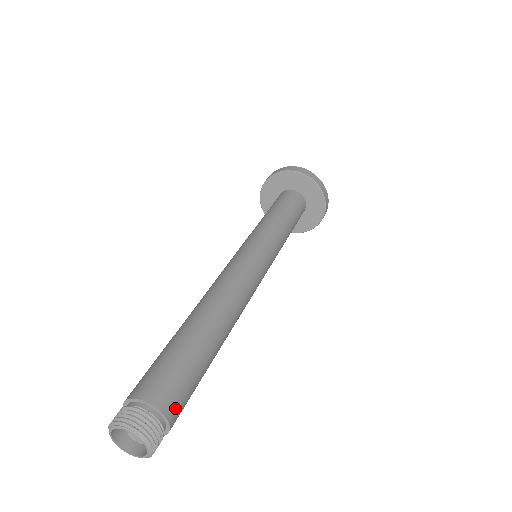
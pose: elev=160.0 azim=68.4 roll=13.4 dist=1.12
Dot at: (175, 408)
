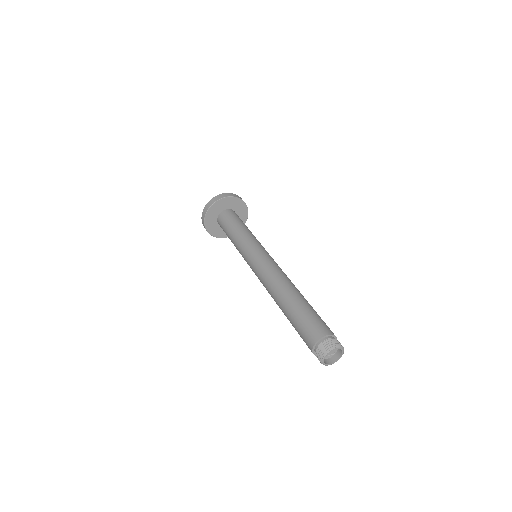
Dot at: occluded
